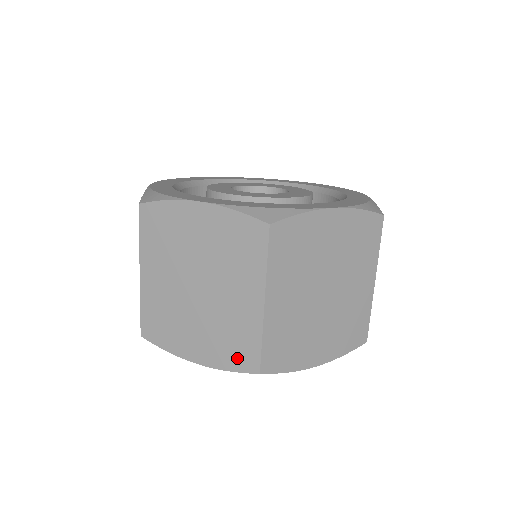
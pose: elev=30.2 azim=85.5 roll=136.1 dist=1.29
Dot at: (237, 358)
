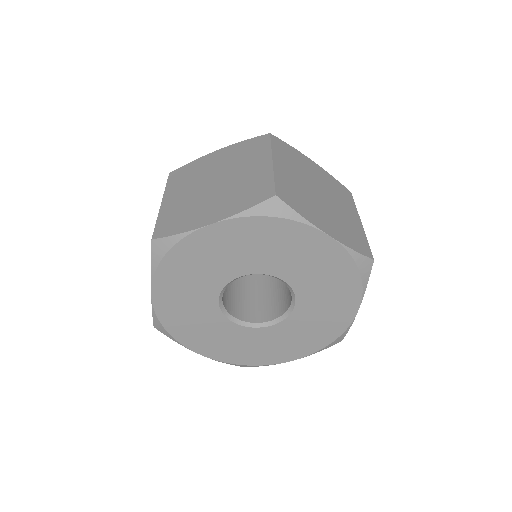
Dot at: (253, 198)
